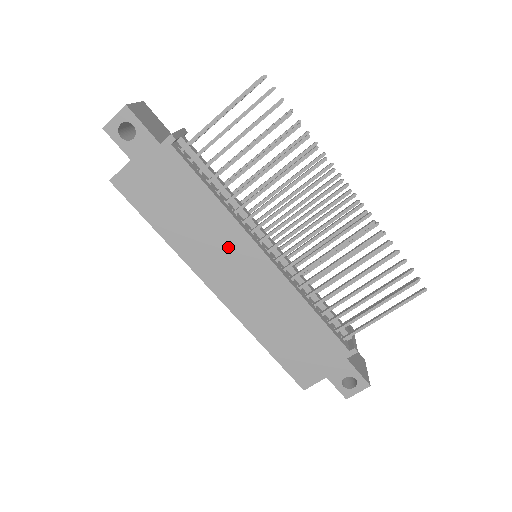
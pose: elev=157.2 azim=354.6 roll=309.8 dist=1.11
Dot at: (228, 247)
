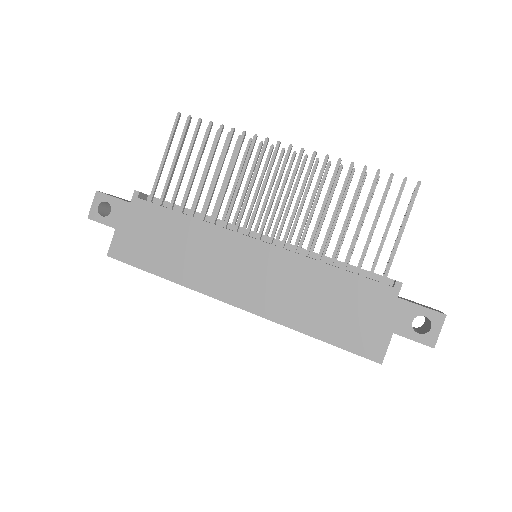
Dot at: (220, 252)
